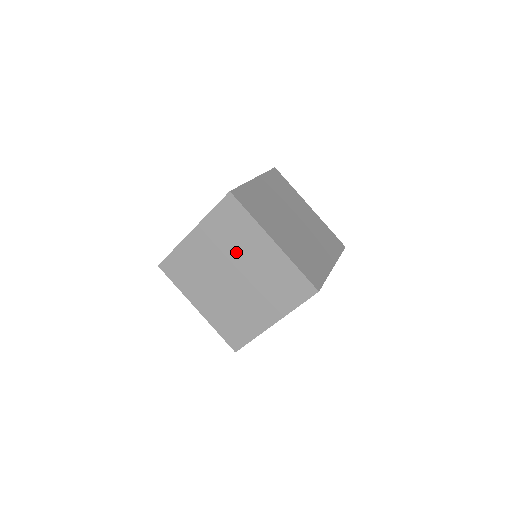
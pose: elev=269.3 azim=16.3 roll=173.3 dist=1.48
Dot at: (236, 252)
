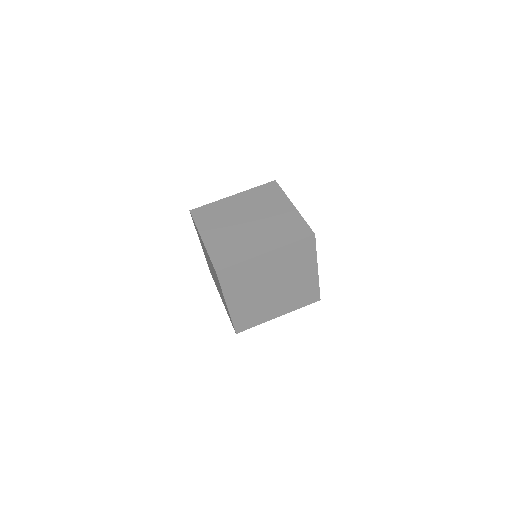
Dot at: (289, 272)
